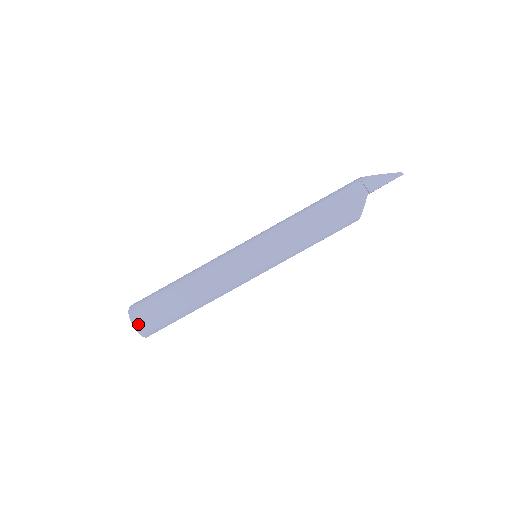
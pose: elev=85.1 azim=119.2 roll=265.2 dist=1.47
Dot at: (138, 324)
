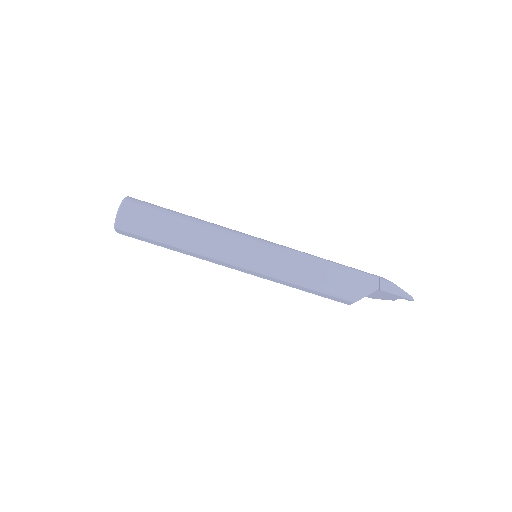
Dot at: (124, 210)
